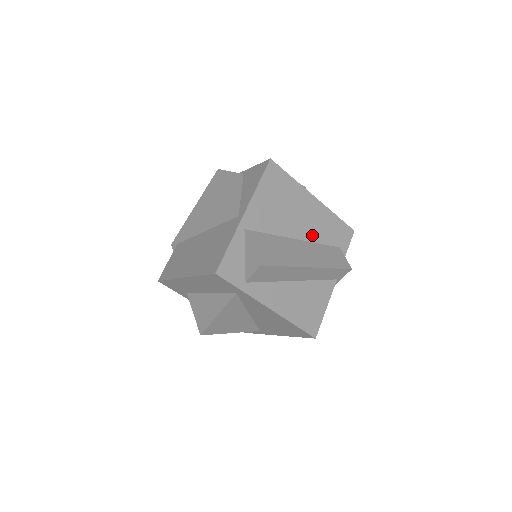
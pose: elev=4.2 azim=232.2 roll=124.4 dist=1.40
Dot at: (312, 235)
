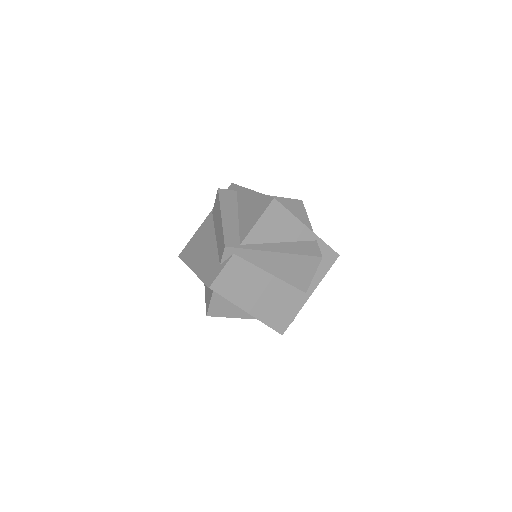
Dot at: occluded
